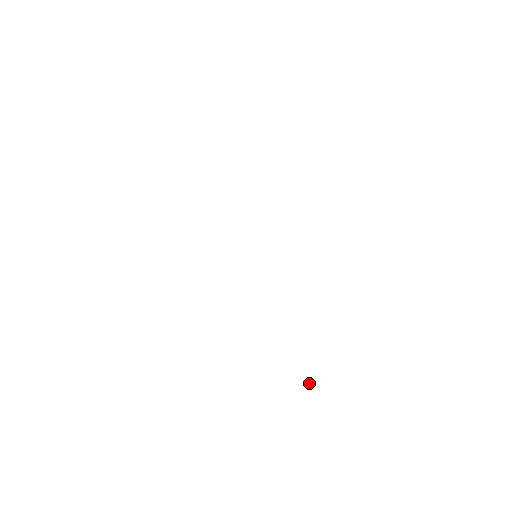
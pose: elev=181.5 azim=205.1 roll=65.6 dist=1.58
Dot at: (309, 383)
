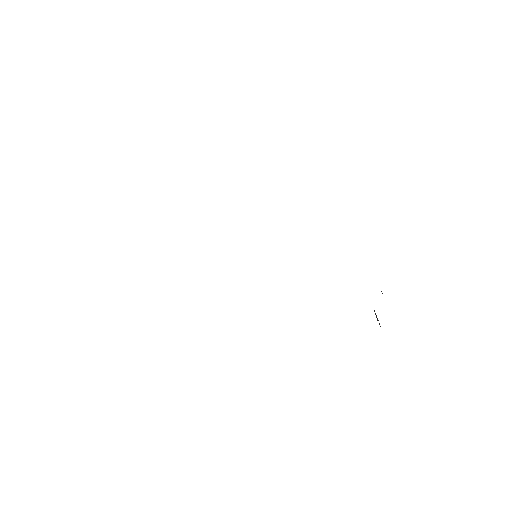
Dot at: occluded
